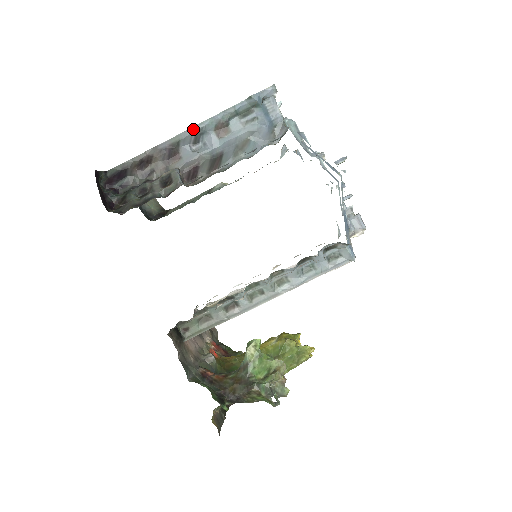
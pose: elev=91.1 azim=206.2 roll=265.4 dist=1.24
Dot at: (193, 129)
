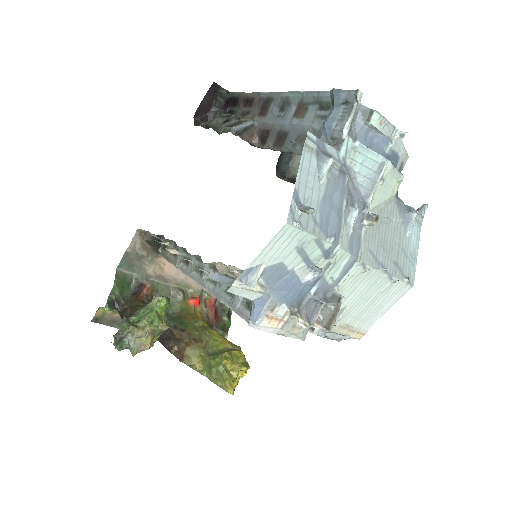
Dot at: (285, 94)
